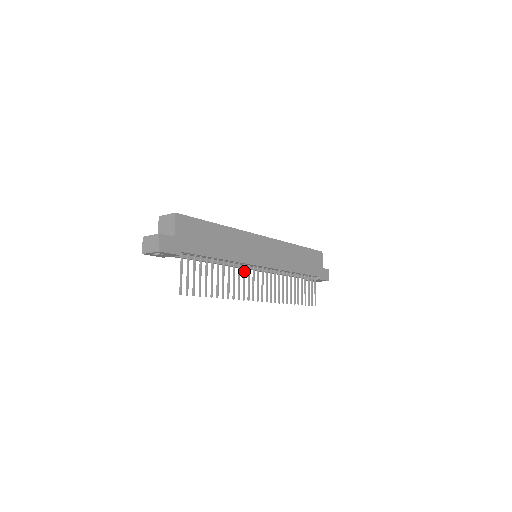
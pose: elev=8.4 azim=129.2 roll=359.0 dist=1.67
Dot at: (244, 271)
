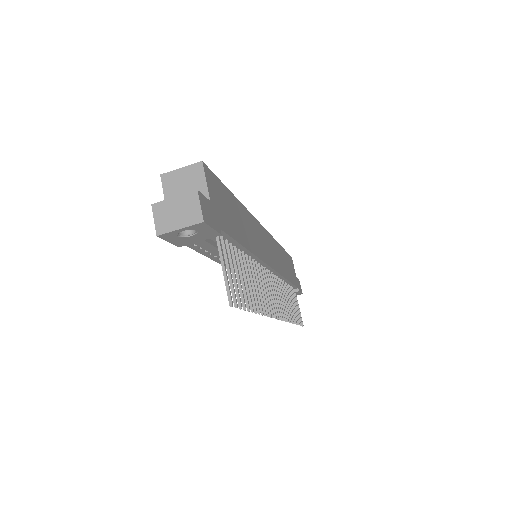
Dot at: (261, 273)
